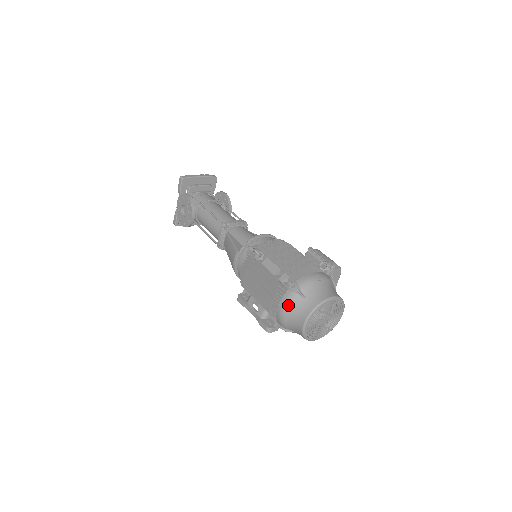
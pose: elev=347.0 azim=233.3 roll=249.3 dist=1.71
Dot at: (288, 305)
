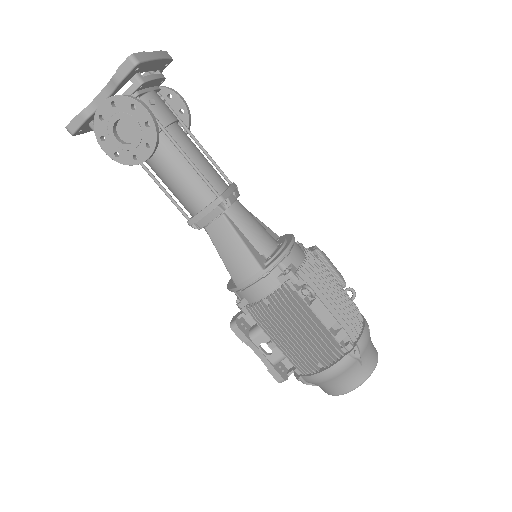
Dot at: (341, 373)
